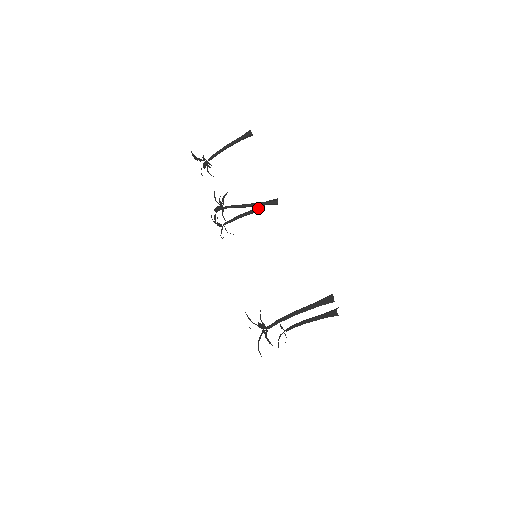
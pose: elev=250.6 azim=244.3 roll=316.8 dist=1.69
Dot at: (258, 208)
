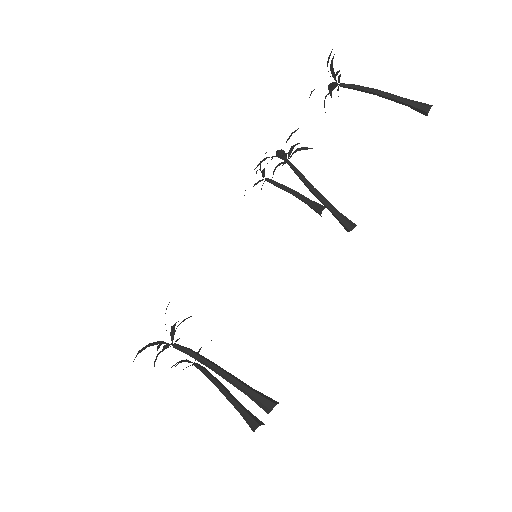
Dot at: (321, 208)
